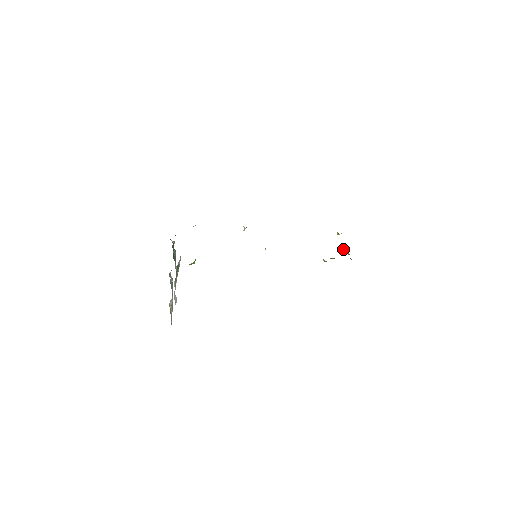
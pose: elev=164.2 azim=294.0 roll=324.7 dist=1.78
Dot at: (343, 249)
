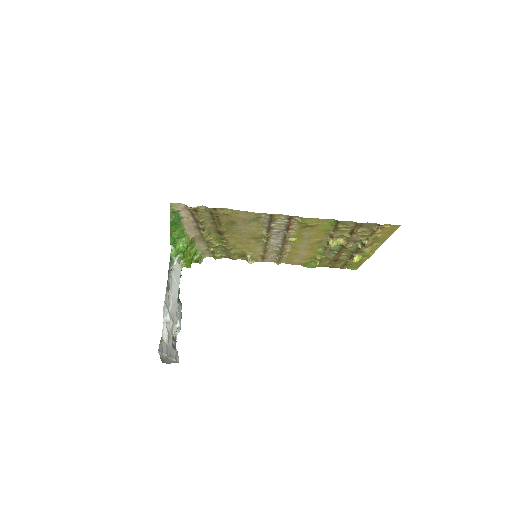
Dot at: (354, 245)
